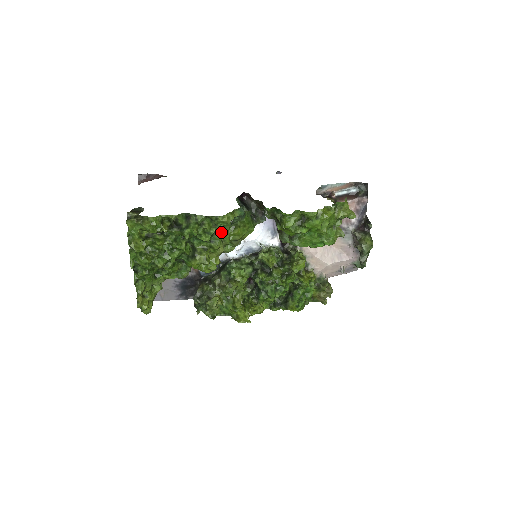
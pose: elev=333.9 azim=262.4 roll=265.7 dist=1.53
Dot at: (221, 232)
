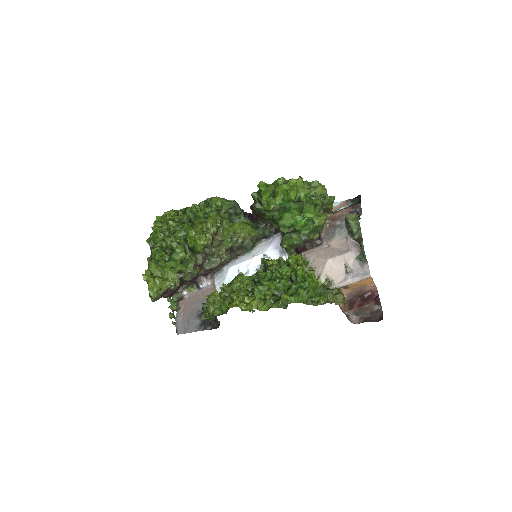
Dot at: (214, 212)
